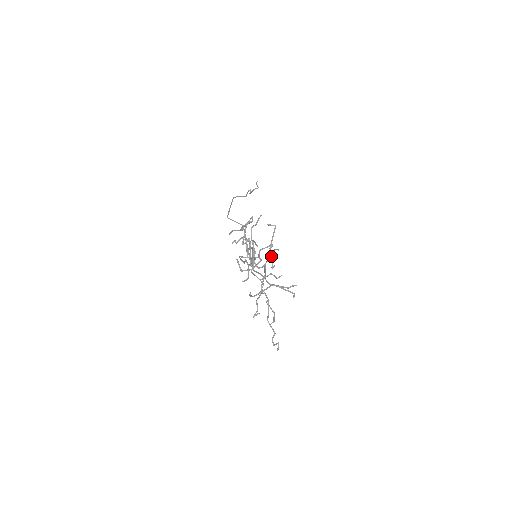
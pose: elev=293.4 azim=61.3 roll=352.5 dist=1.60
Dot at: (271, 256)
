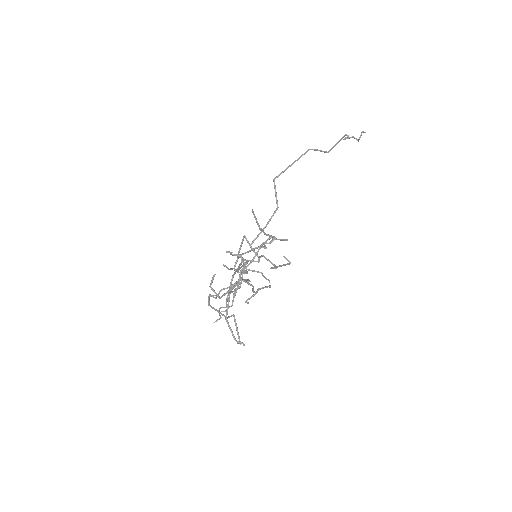
Dot at: occluded
